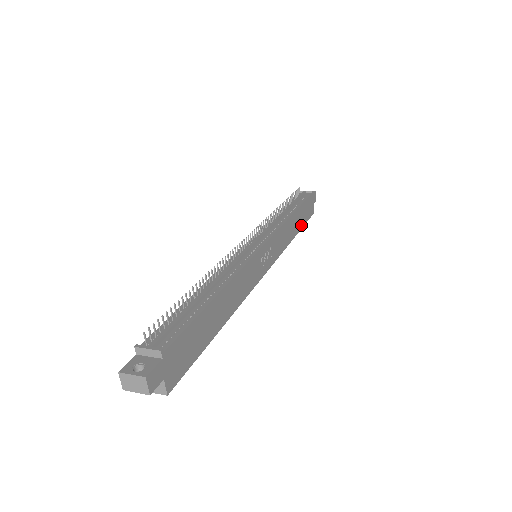
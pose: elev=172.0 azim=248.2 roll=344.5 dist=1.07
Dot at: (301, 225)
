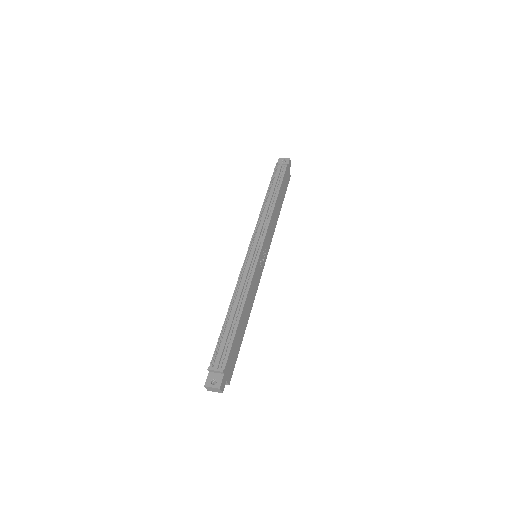
Dot at: (282, 200)
